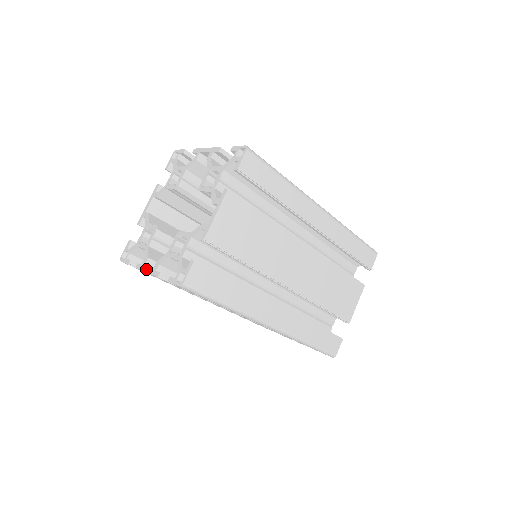
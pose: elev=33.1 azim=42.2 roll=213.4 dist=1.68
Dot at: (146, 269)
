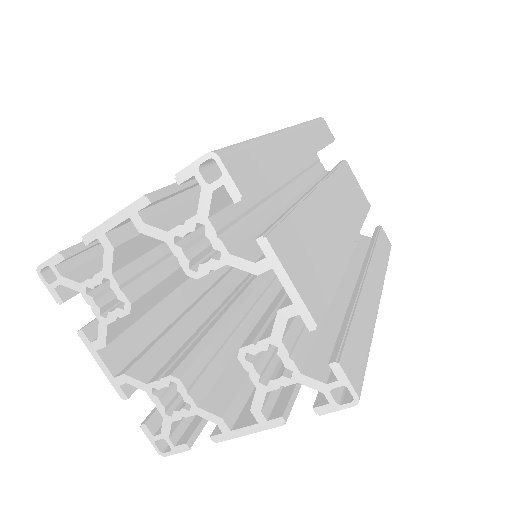
Dot at: (100, 363)
